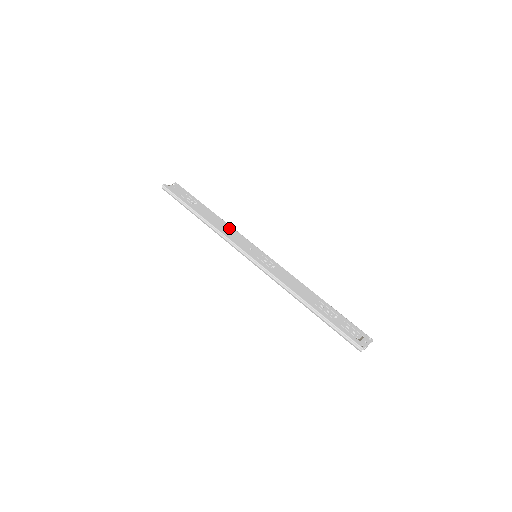
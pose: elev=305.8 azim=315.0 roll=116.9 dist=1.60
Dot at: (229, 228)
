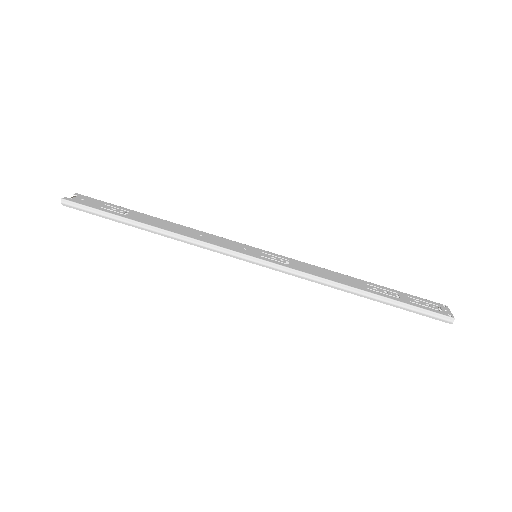
Dot at: (197, 232)
